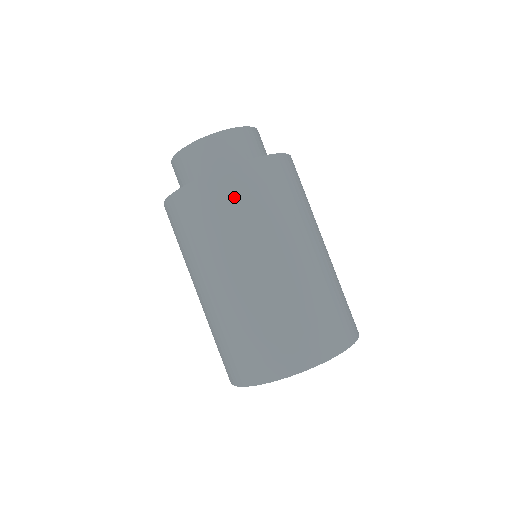
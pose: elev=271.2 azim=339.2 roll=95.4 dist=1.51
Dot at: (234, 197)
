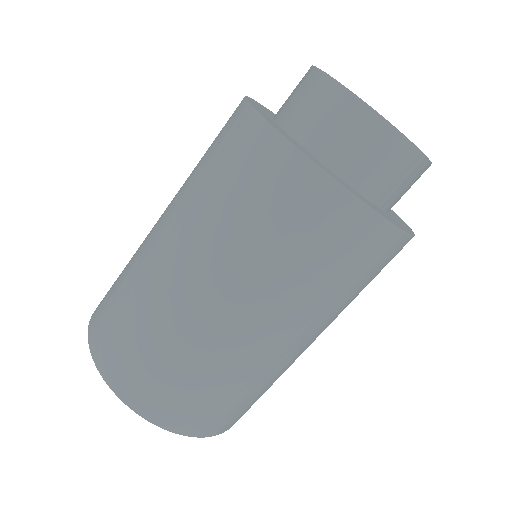
Dot at: (374, 268)
